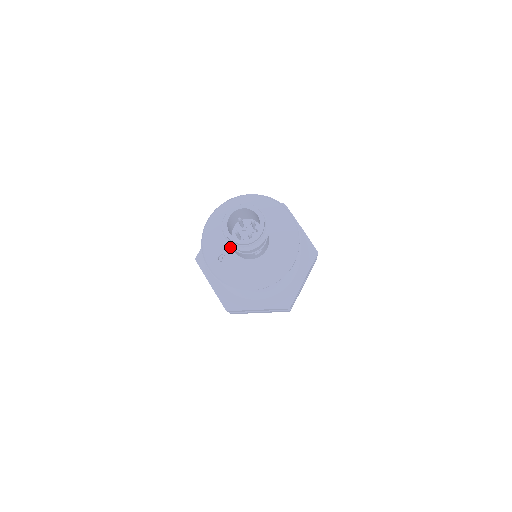
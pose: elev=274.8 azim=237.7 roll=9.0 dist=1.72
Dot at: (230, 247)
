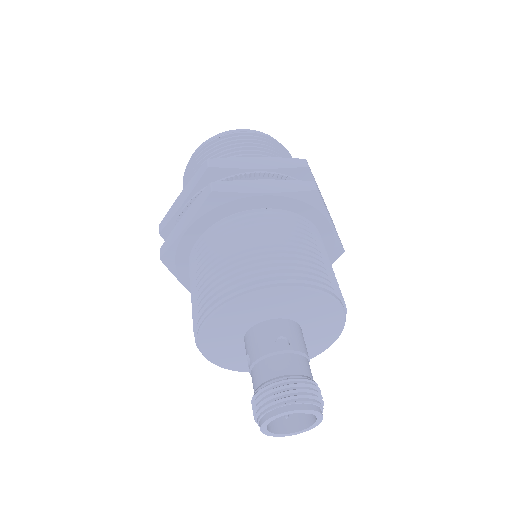
Dot at: occluded
